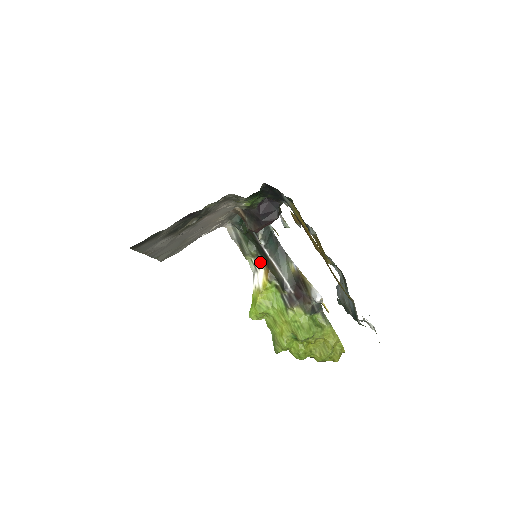
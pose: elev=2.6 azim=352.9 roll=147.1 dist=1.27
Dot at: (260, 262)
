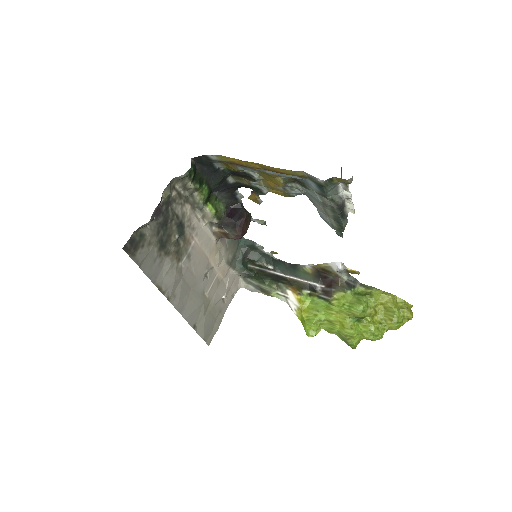
Dot at: (284, 288)
